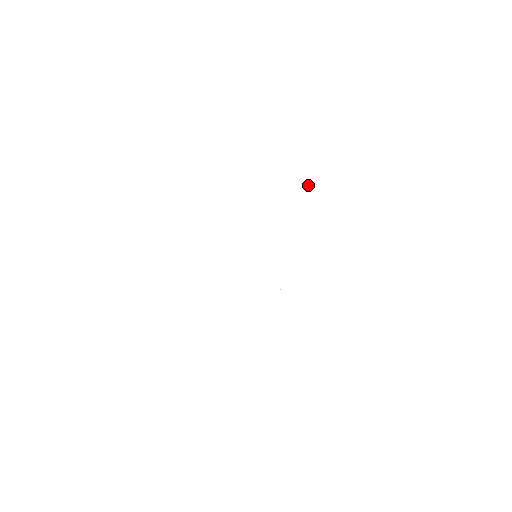
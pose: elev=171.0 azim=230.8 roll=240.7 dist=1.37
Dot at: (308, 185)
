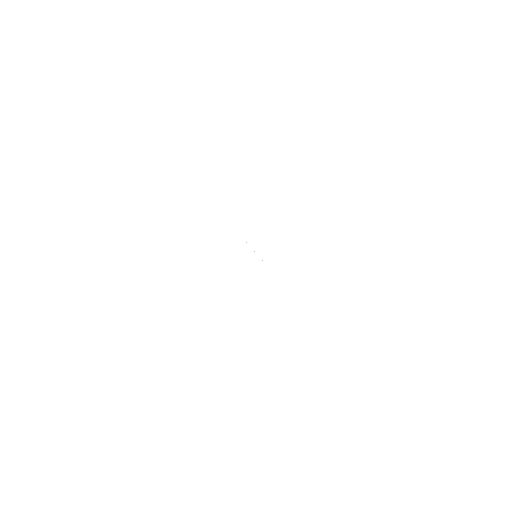
Dot at: occluded
